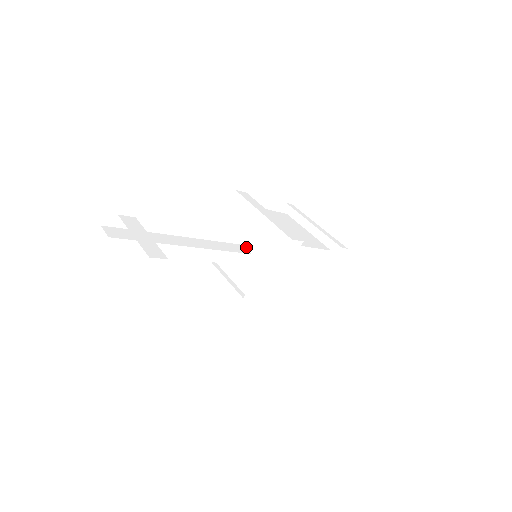
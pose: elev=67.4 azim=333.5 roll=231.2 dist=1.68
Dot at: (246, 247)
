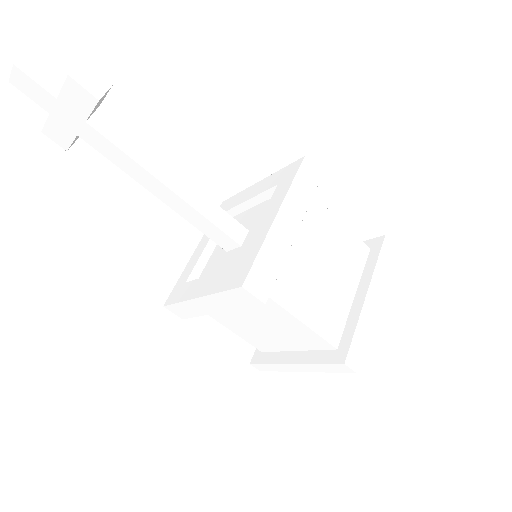
Dot at: occluded
